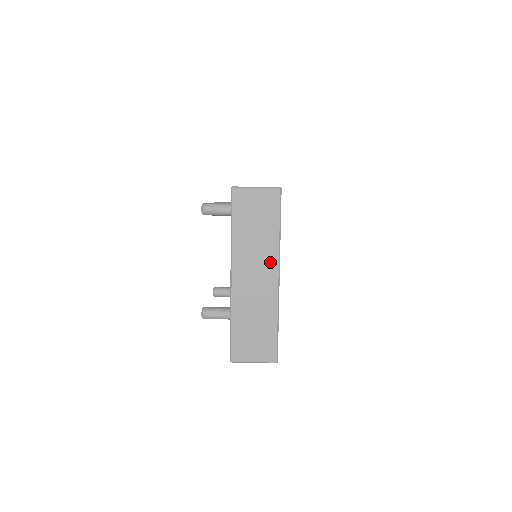
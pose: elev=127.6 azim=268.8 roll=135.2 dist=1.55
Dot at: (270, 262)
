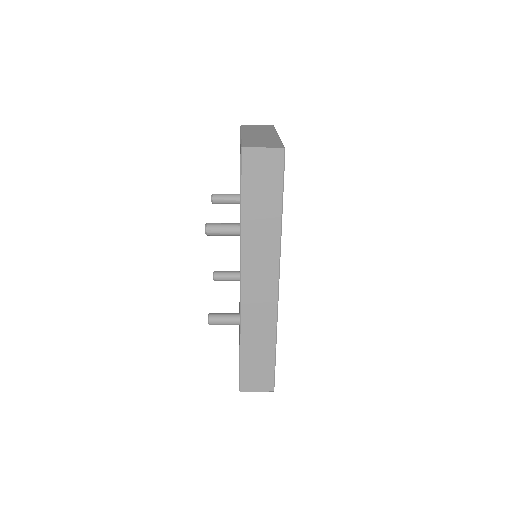
Dot at: (270, 133)
